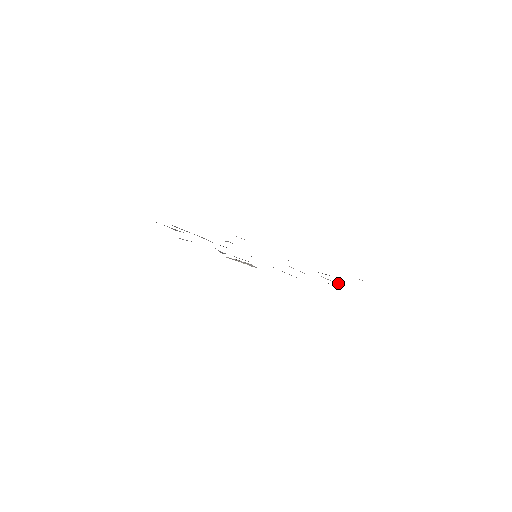
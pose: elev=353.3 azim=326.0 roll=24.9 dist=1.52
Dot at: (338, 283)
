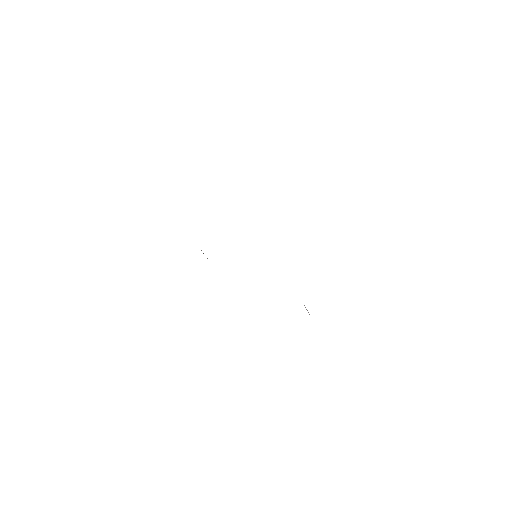
Dot at: occluded
